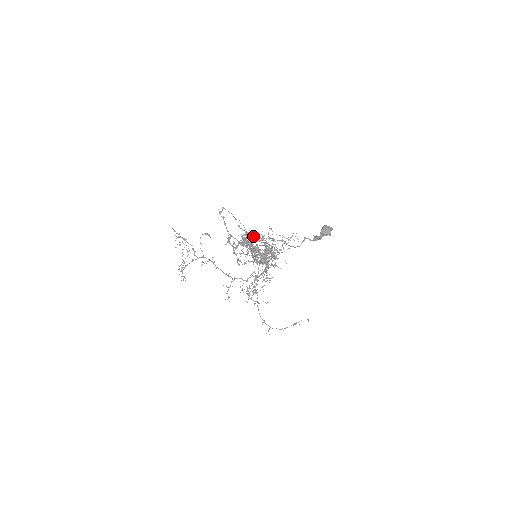
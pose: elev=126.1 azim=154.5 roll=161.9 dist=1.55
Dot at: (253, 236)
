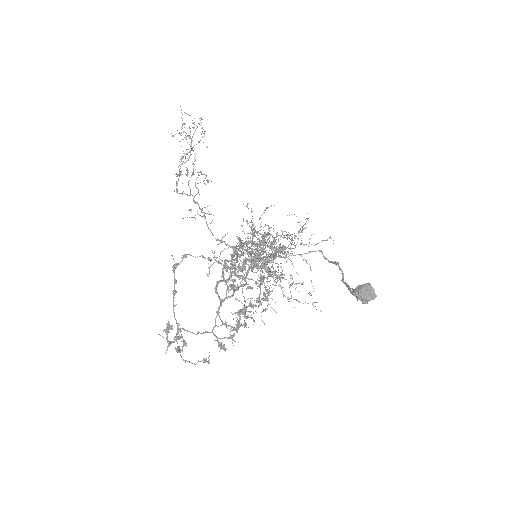
Dot at: (243, 266)
